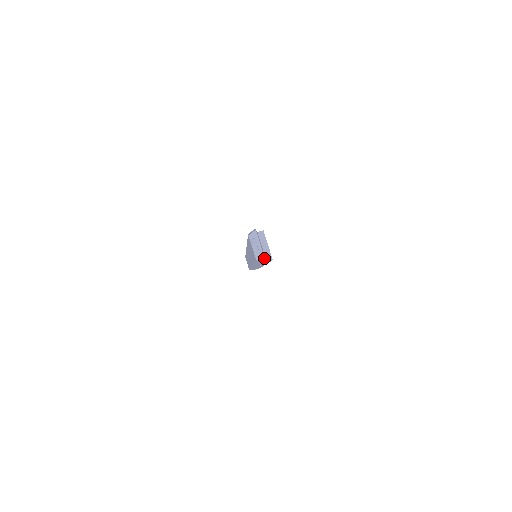
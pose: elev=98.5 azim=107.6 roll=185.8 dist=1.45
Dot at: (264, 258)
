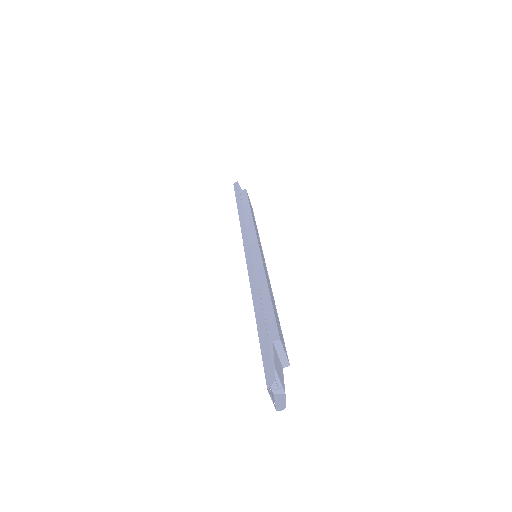
Dot at: (283, 391)
